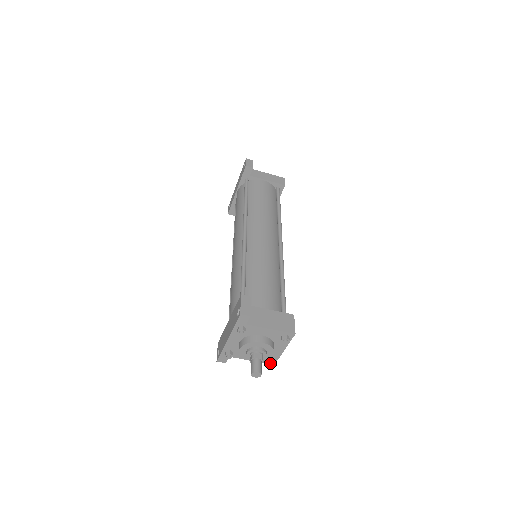
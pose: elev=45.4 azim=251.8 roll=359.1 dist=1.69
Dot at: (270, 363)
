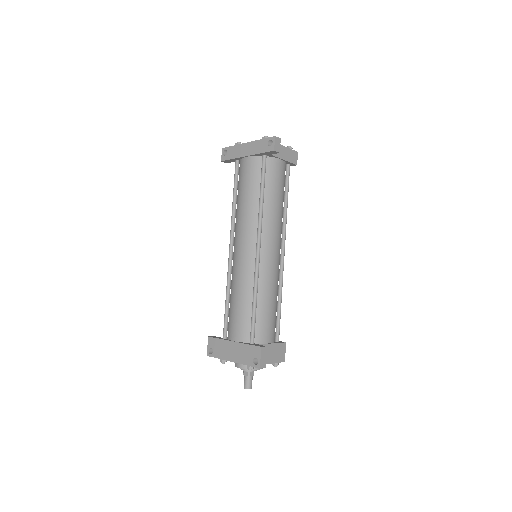
Dot at: occluded
